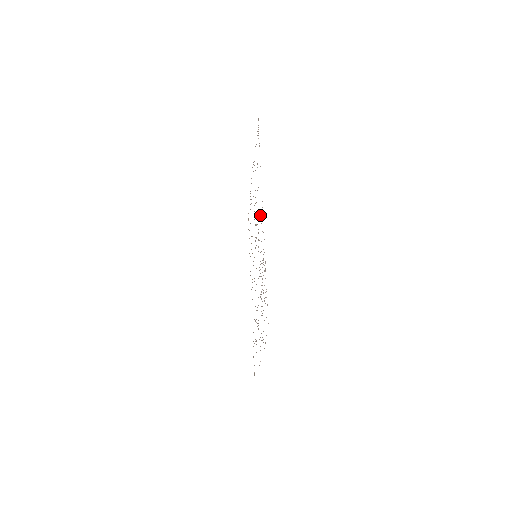
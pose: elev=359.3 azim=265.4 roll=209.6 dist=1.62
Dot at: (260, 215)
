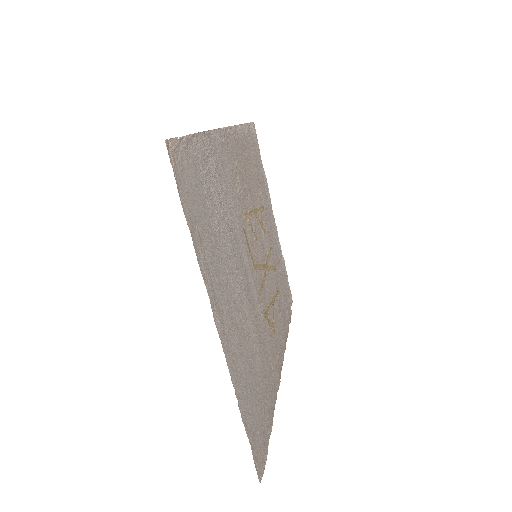
Dot at: (236, 163)
